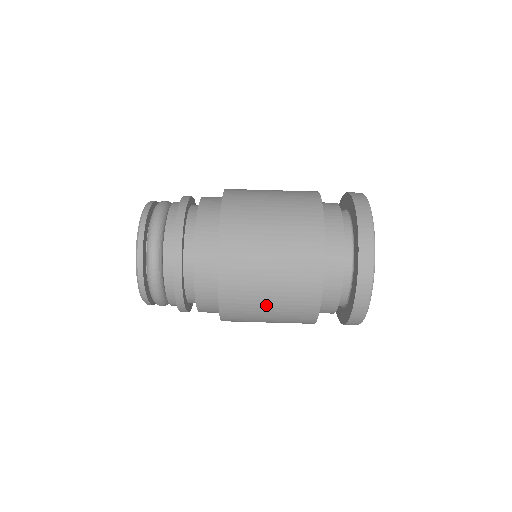
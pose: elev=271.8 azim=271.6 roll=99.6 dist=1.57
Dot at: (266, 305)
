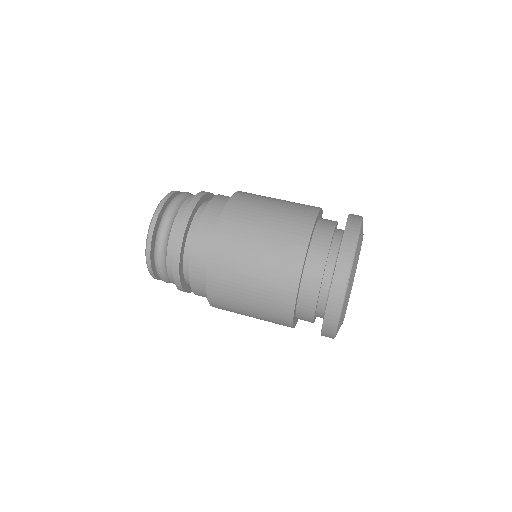
Dot at: (261, 229)
